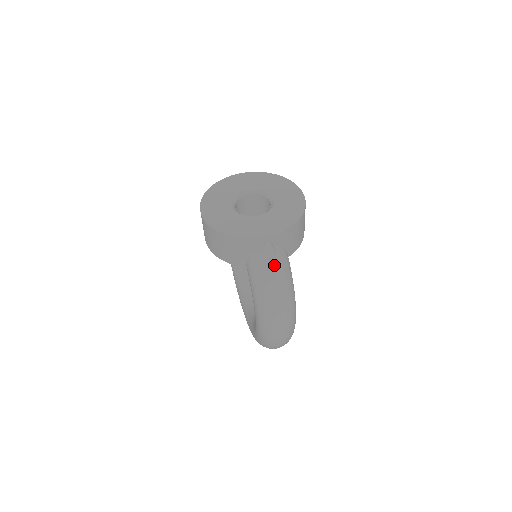
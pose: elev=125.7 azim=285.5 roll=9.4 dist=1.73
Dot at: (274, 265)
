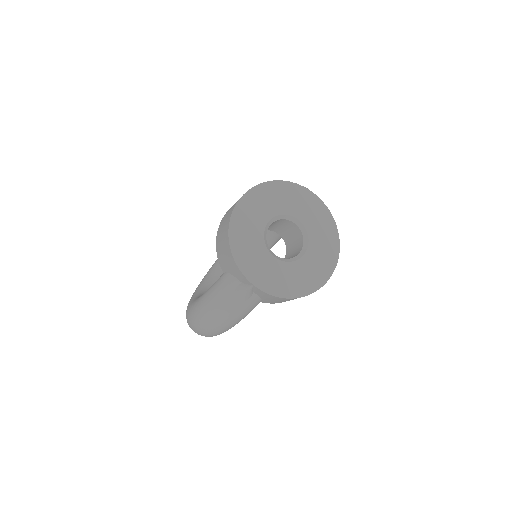
Dot at: (237, 303)
